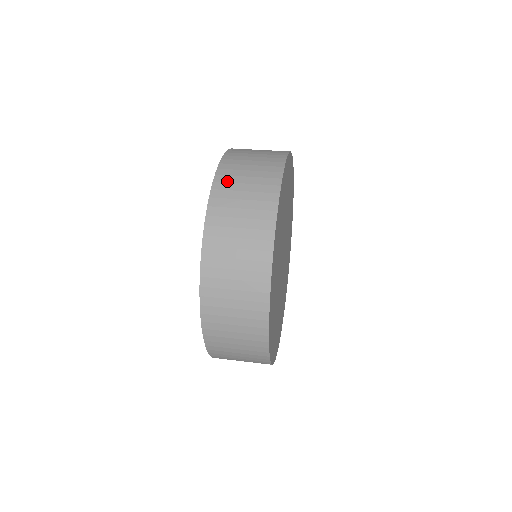
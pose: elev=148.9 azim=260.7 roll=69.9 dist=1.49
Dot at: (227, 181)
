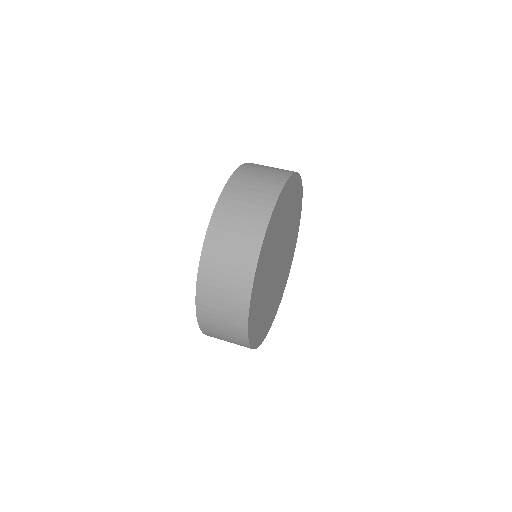
Dot at: (207, 291)
